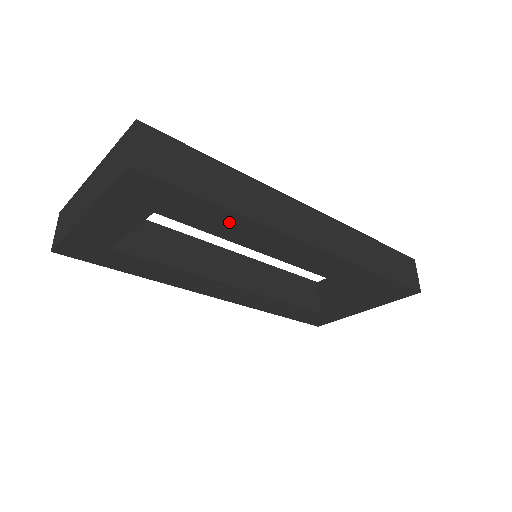
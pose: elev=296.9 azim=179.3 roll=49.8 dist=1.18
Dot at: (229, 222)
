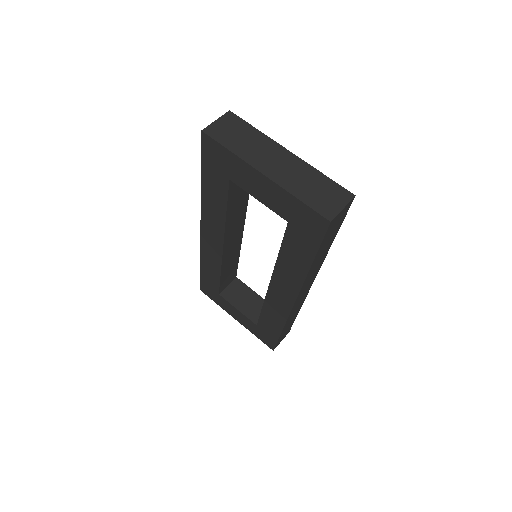
Dot at: (298, 264)
